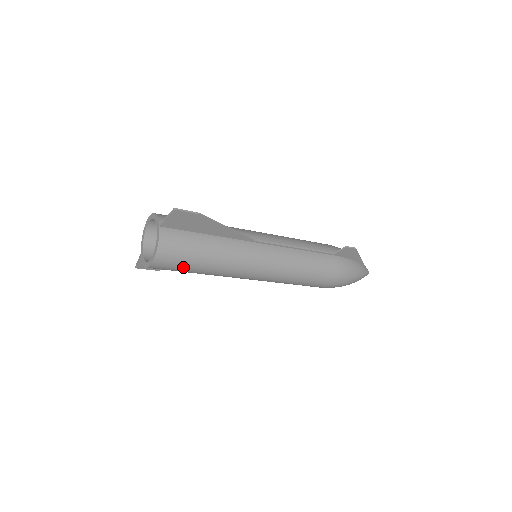
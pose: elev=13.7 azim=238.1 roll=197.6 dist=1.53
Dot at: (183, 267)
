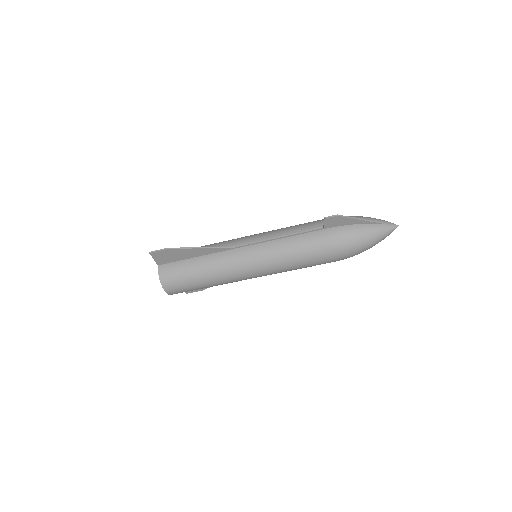
Dot at: (189, 287)
